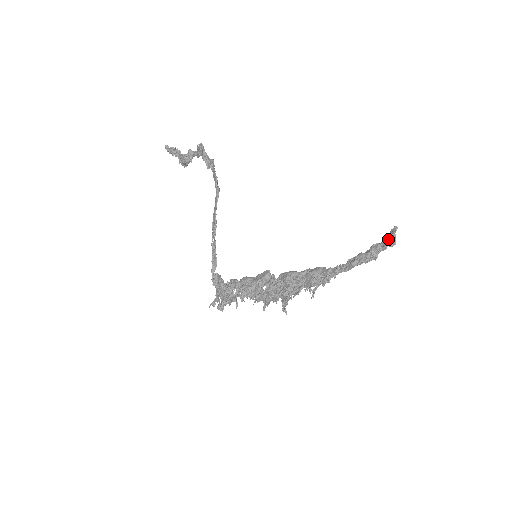
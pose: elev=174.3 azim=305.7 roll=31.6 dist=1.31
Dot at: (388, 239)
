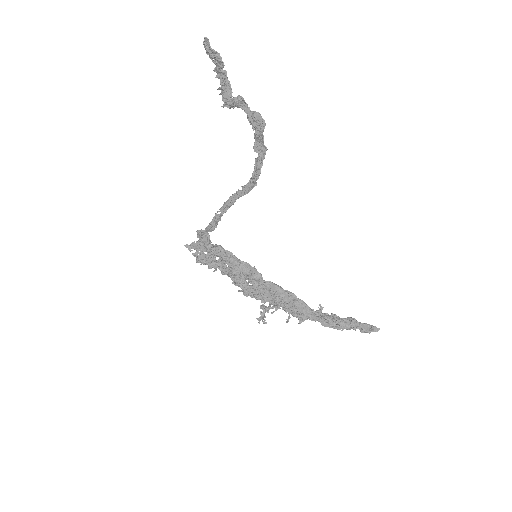
Dot at: (367, 326)
